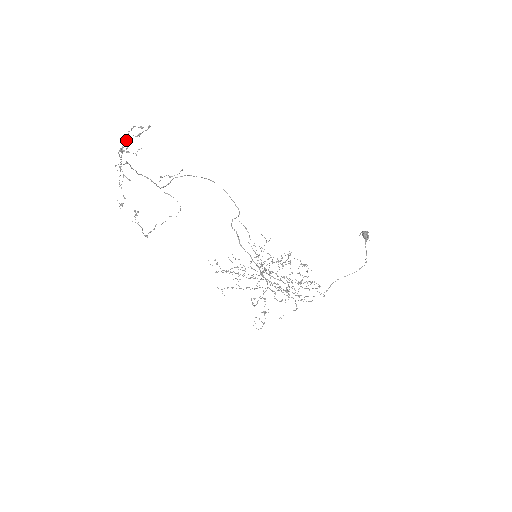
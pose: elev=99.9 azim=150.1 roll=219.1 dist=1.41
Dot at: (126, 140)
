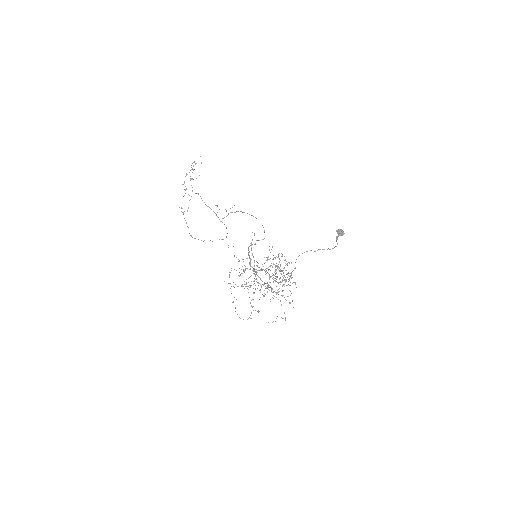
Dot at: occluded
